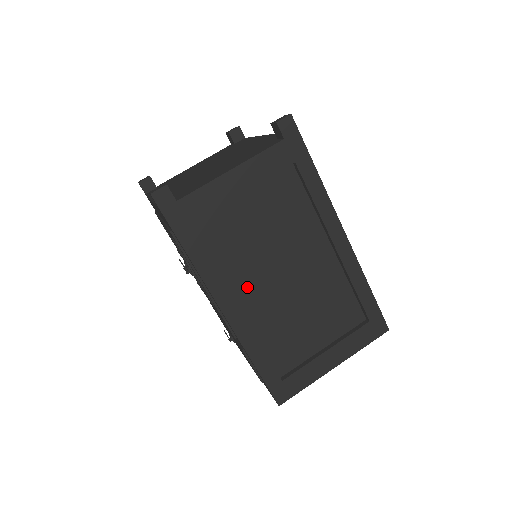
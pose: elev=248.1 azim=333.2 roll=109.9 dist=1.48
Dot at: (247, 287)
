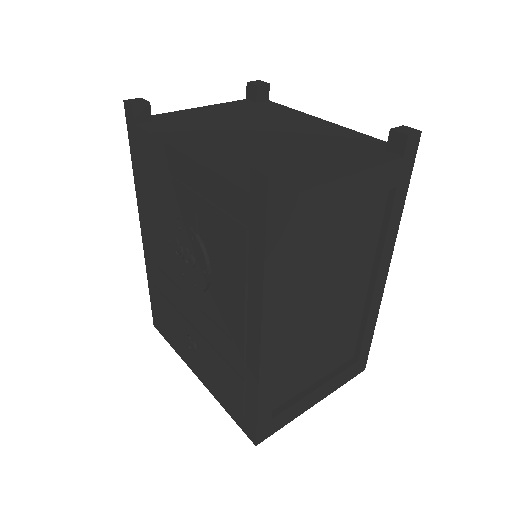
Dot at: (290, 314)
